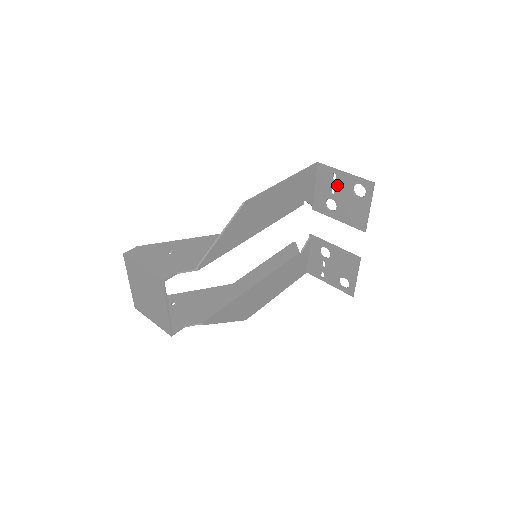
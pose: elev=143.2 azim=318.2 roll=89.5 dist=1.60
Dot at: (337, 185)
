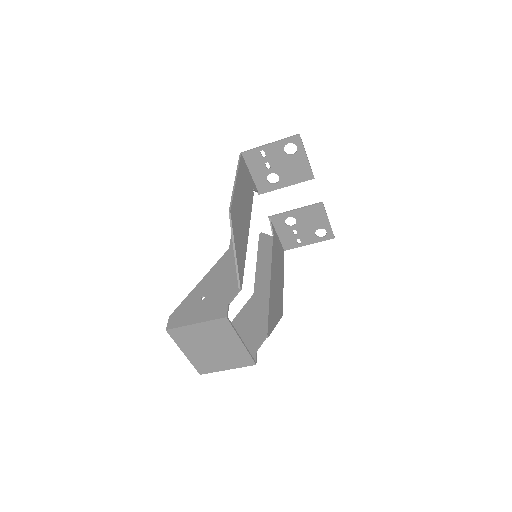
Dot at: (269, 159)
